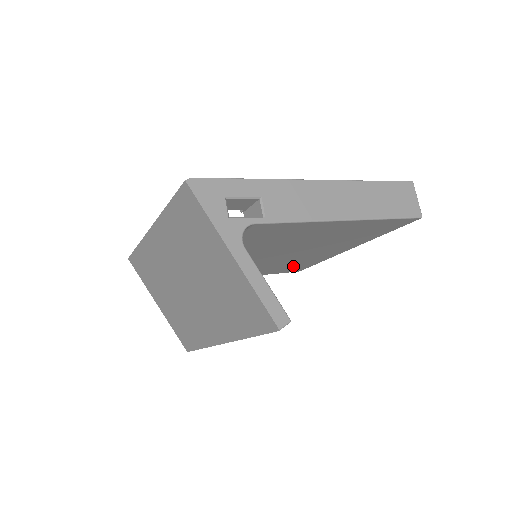
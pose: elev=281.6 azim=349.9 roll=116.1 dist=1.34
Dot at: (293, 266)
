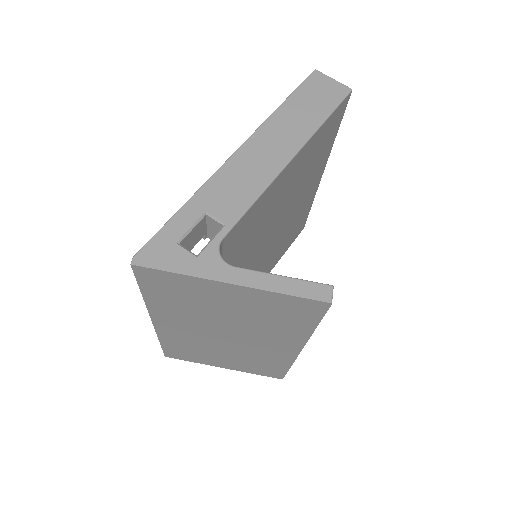
Dot at: (294, 231)
